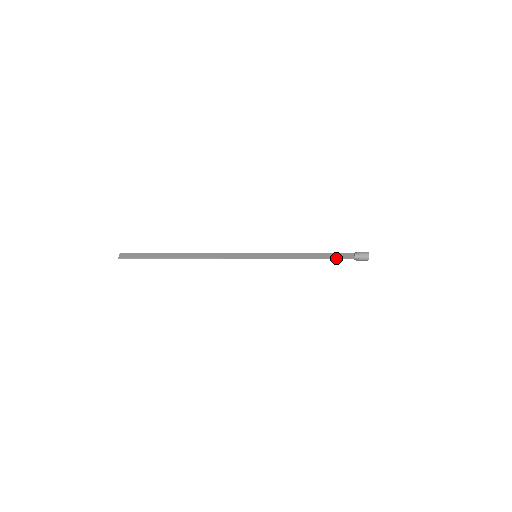
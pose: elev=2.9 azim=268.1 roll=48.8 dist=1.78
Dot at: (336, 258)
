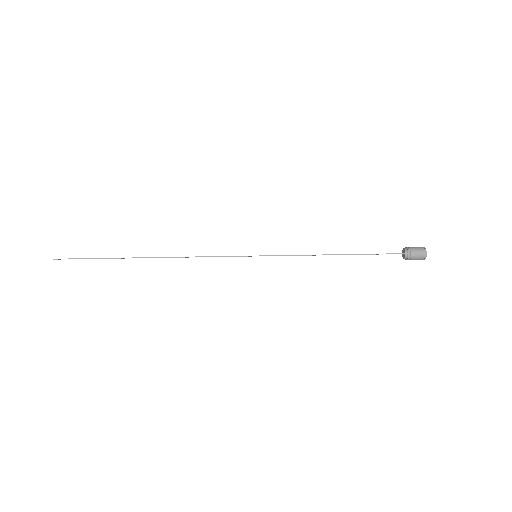
Dot at: occluded
